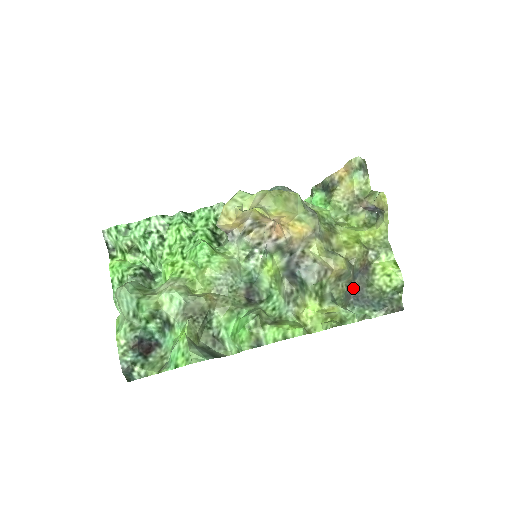
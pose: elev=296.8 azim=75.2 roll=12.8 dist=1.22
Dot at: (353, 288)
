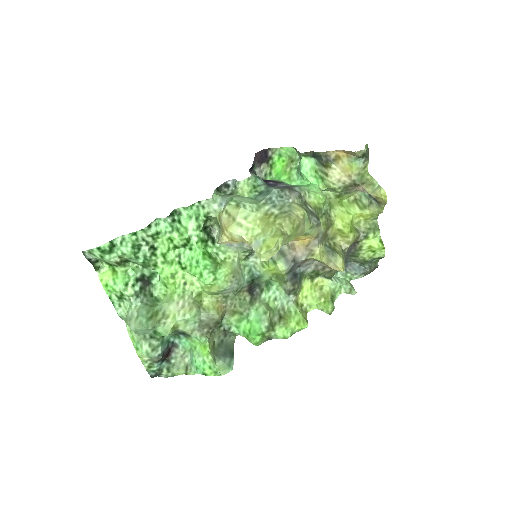
Dot at: occluded
